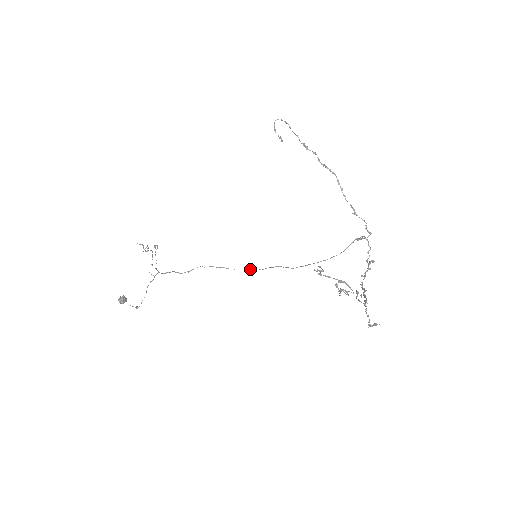
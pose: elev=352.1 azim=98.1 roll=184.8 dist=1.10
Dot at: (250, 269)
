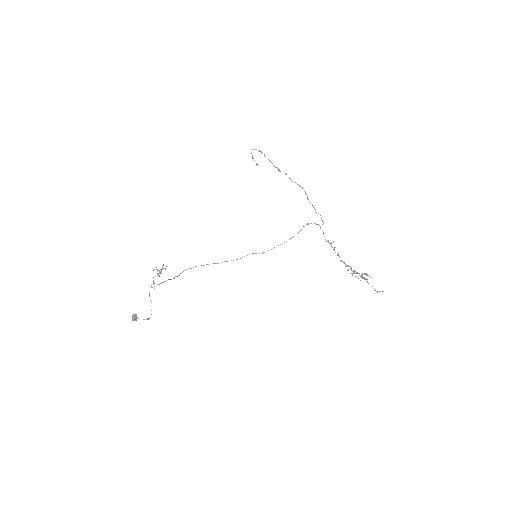
Dot at: occluded
